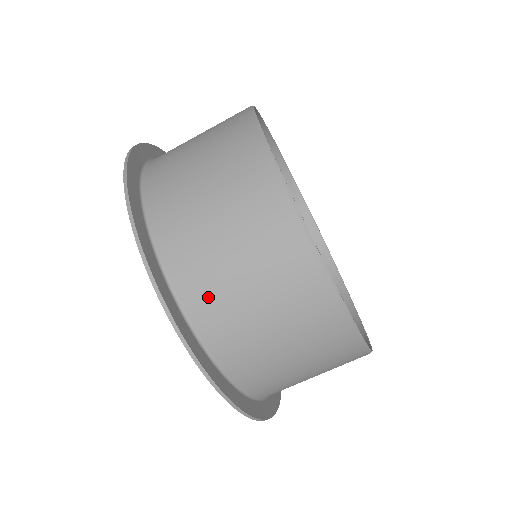
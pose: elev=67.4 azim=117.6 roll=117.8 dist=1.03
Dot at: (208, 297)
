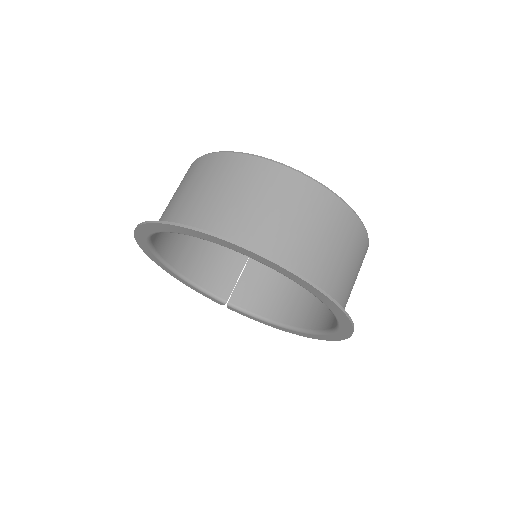
Dot at: (193, 214)
